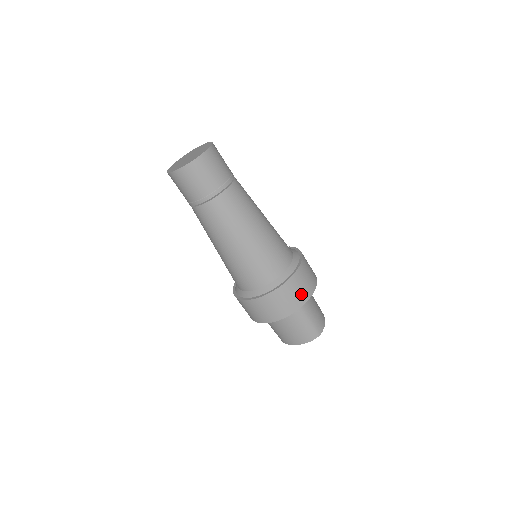
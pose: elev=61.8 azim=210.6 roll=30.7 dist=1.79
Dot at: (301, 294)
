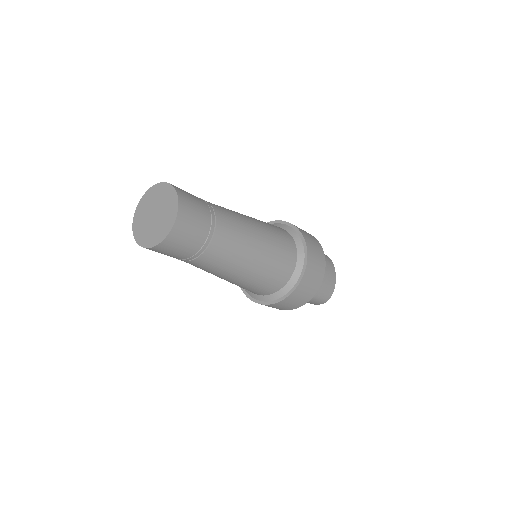
Dot at: (304, 297)
